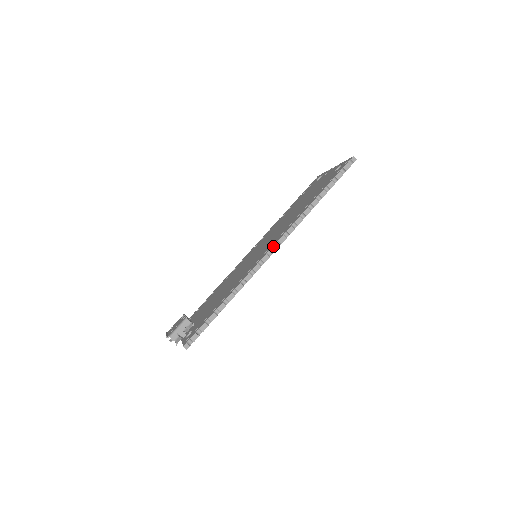
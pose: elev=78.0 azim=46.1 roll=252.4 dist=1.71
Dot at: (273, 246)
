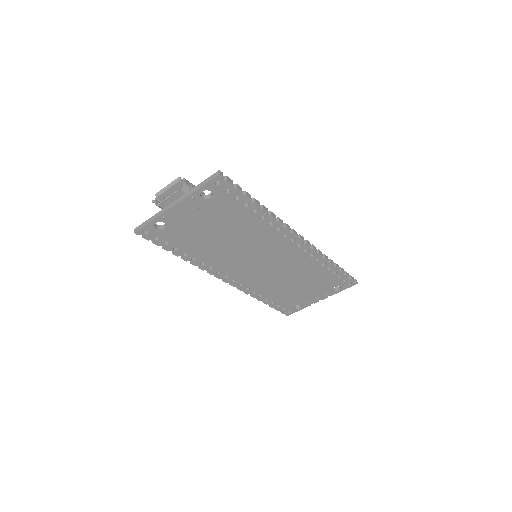
Dot at: (302, 236)
